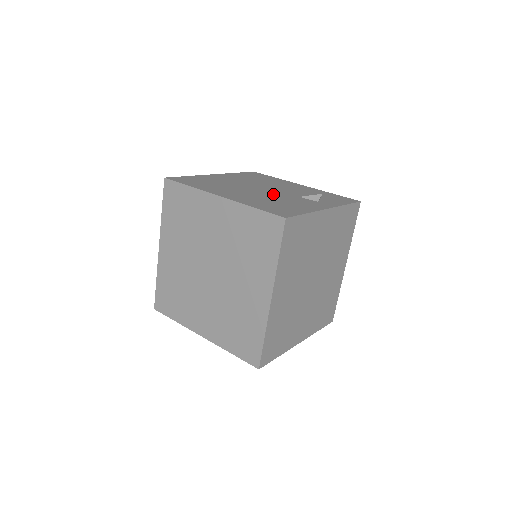
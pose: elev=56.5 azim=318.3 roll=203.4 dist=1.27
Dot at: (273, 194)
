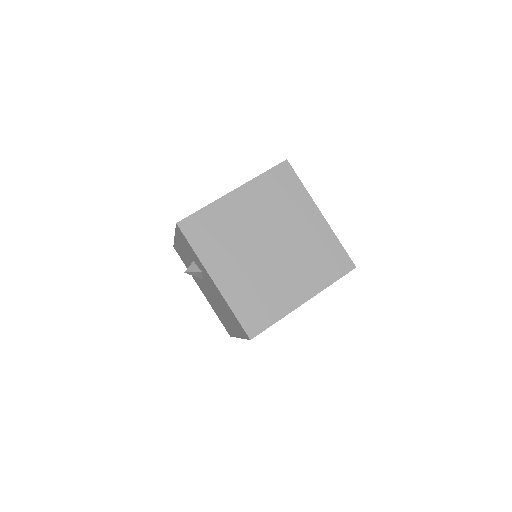
Dot at: occluded
